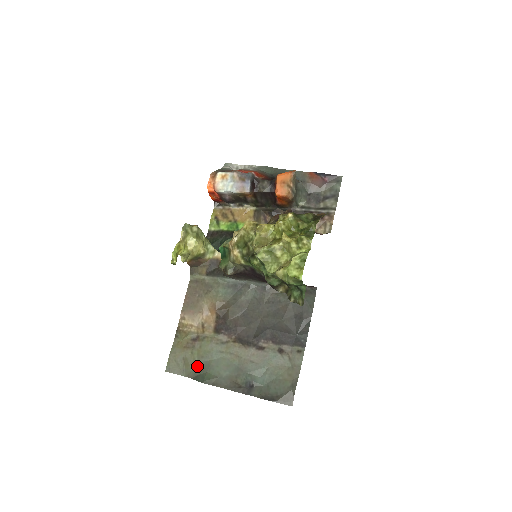
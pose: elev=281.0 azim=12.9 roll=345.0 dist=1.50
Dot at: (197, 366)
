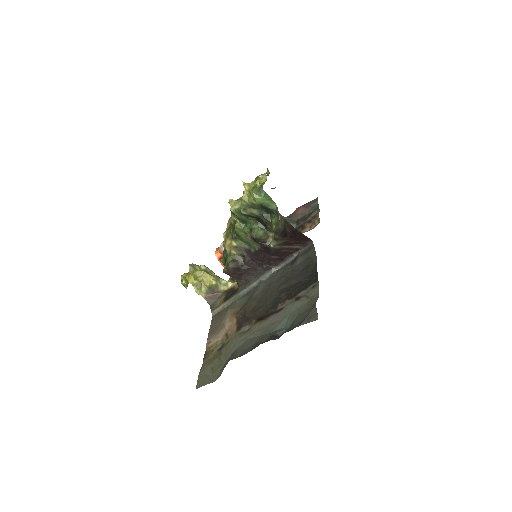
Dot at: (225, 364)
